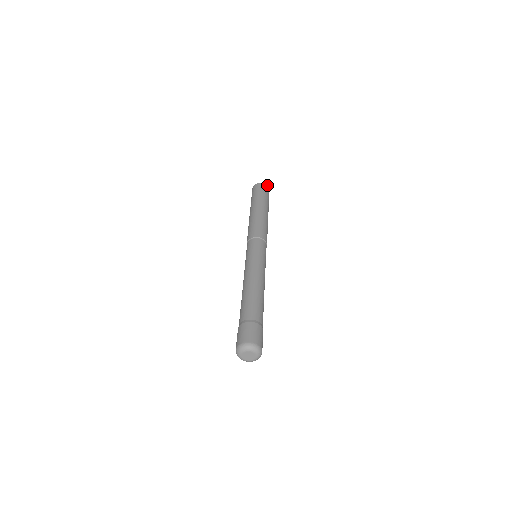
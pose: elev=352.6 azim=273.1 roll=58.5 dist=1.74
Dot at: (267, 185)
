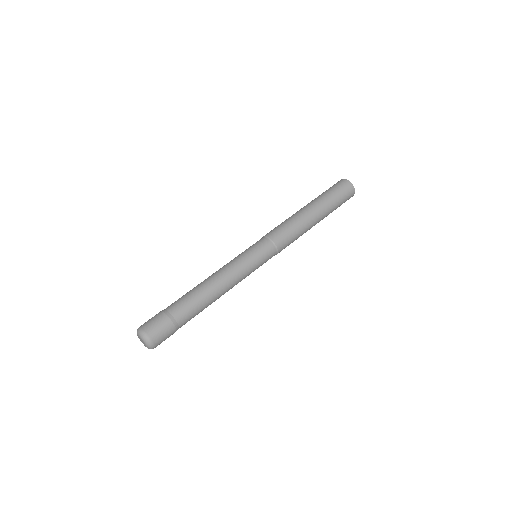
Dot at: occluded
